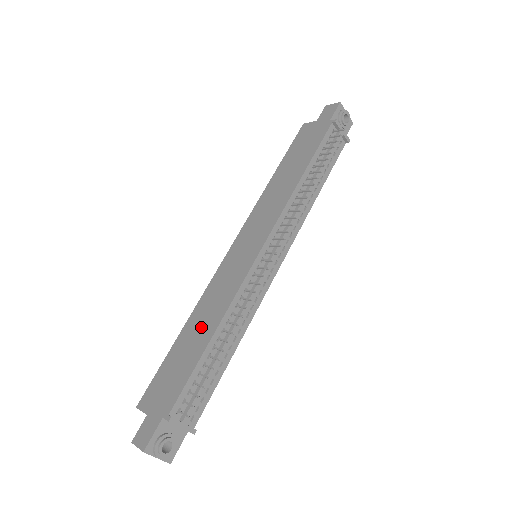
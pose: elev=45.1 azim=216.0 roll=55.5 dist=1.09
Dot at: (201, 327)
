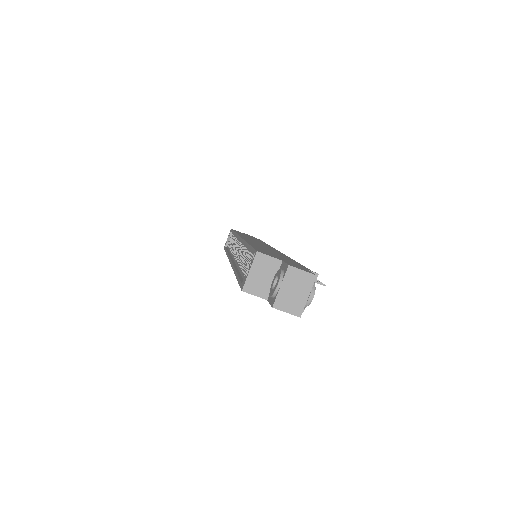
Dot at: (272, 251)
